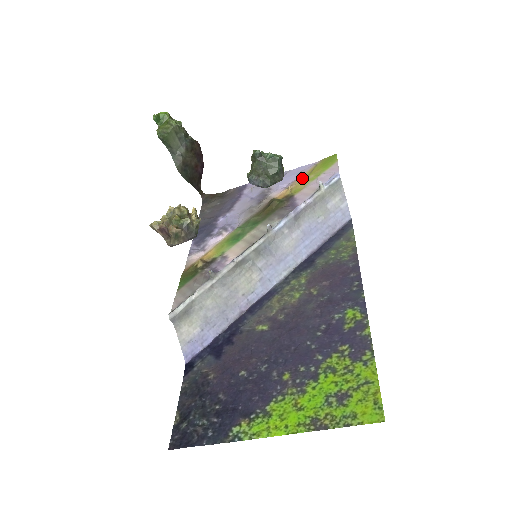
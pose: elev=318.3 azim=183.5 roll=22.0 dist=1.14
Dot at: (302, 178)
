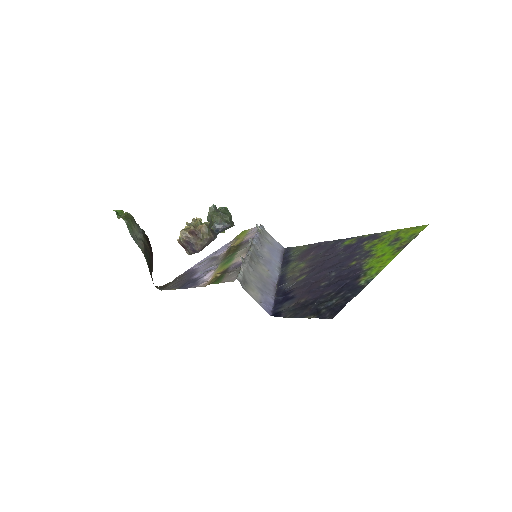
Dot at: (234, 242)
